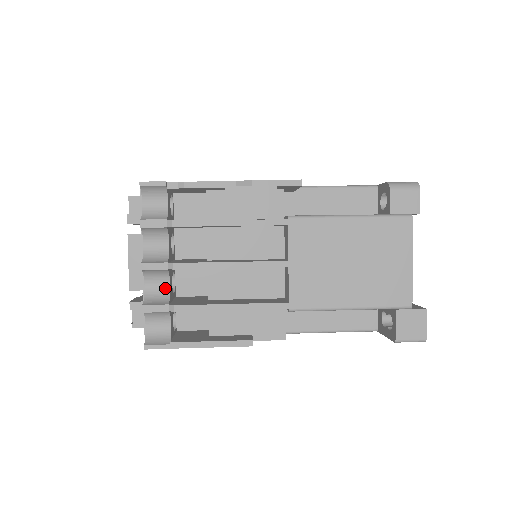
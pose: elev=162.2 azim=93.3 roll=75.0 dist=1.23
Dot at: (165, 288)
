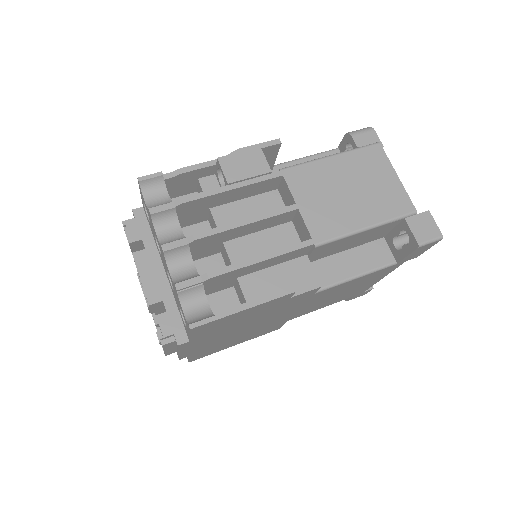
Dot at: (190, 268)
